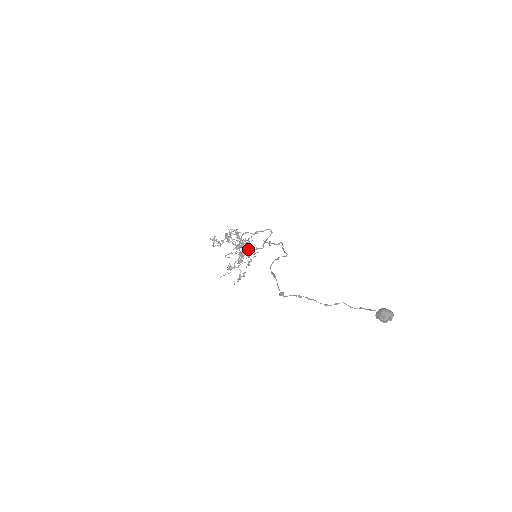
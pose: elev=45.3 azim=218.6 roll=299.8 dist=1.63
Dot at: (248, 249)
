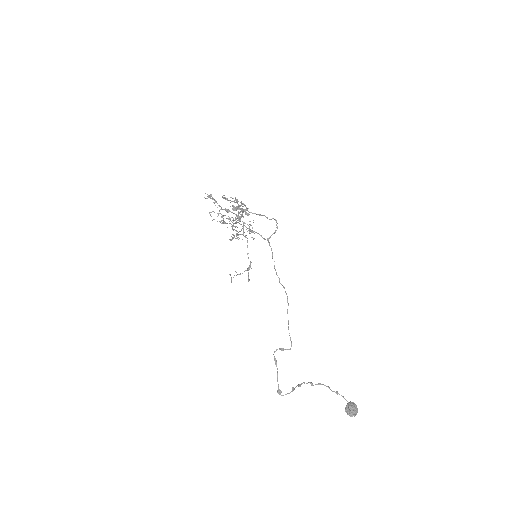
Dot at: (246, 213)
